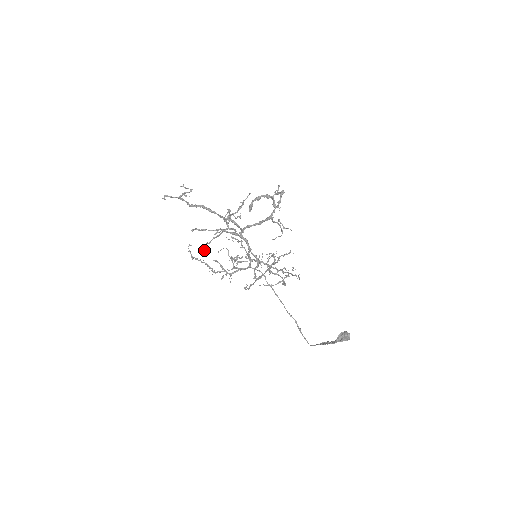
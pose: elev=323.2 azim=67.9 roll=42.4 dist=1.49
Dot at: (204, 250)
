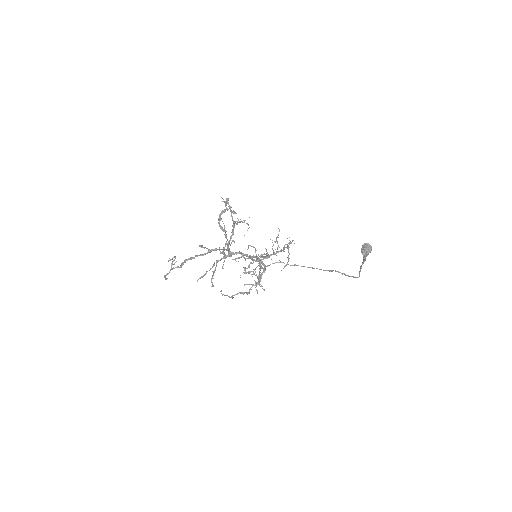
Dot at: (212, 286)
